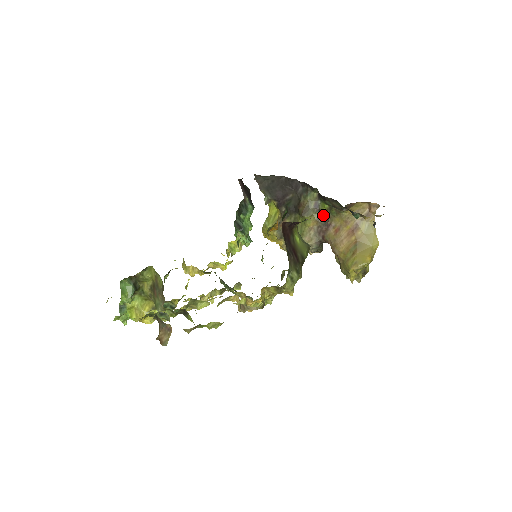
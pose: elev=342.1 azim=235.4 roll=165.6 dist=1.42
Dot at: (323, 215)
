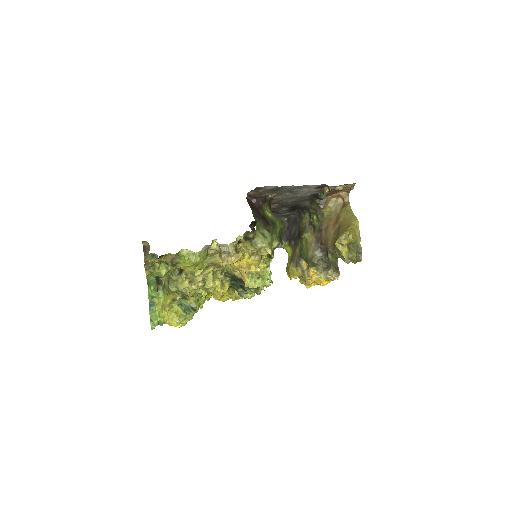
Dot at: (316, 227)
